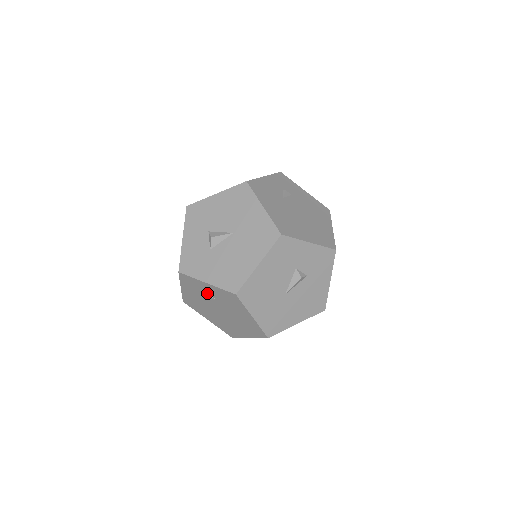
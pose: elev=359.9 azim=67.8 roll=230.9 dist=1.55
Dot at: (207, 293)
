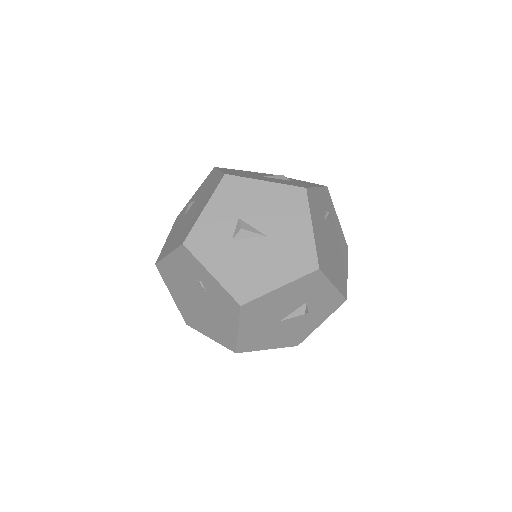
Dot at: (201, 281)
